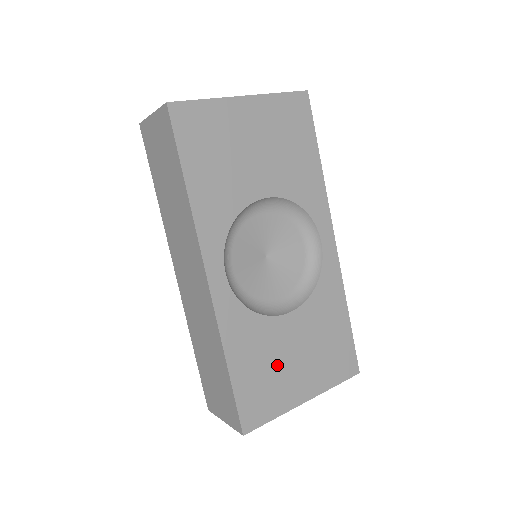
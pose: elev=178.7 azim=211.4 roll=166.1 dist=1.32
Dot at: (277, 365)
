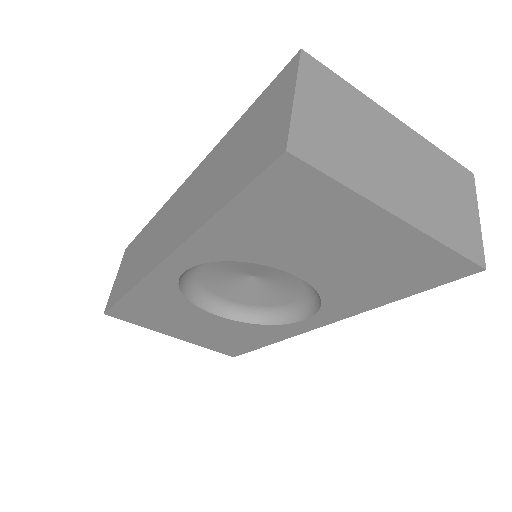
Dot at: (171, 318)
